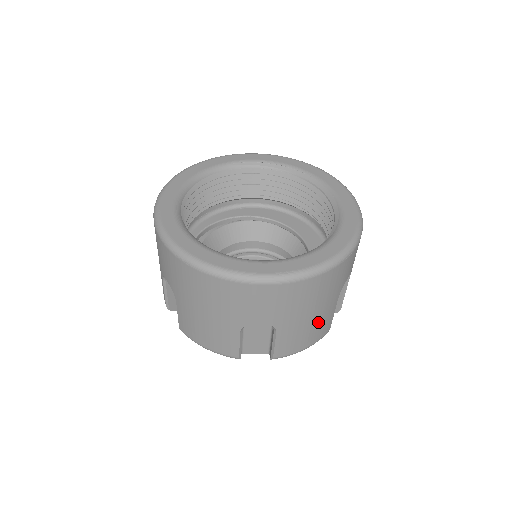
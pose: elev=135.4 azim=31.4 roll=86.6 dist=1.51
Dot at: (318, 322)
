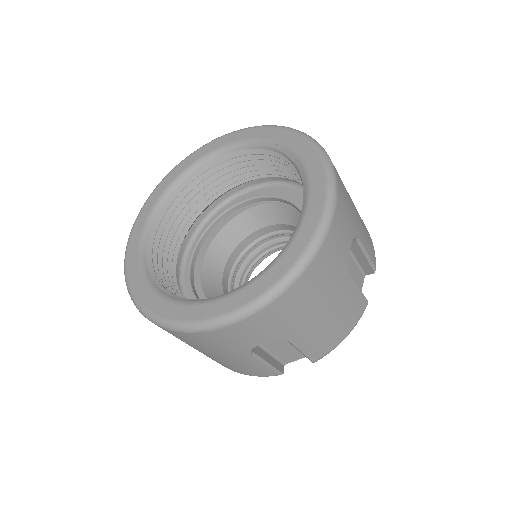
Dot at: (233, 363)
